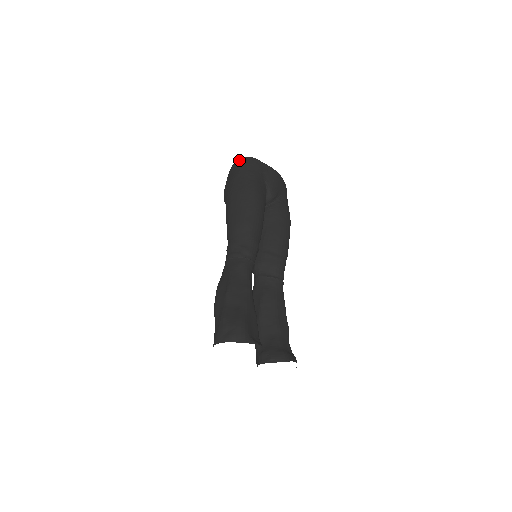
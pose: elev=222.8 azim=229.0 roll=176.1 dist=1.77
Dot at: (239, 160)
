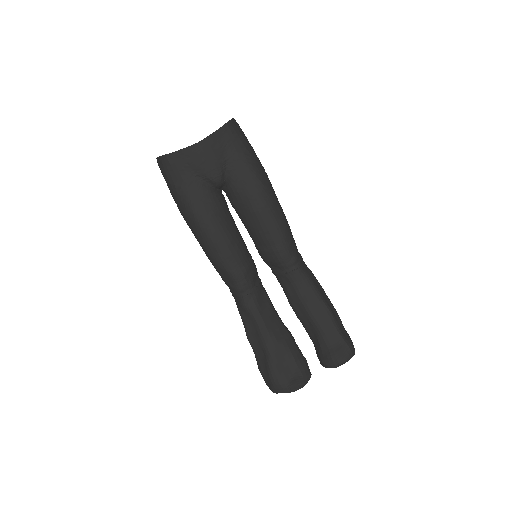
Dot at: occluded
